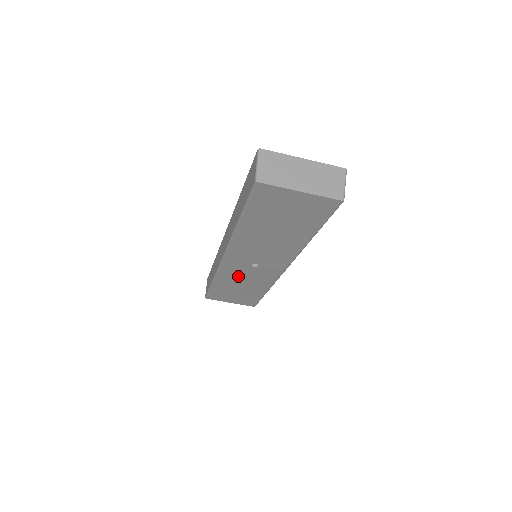
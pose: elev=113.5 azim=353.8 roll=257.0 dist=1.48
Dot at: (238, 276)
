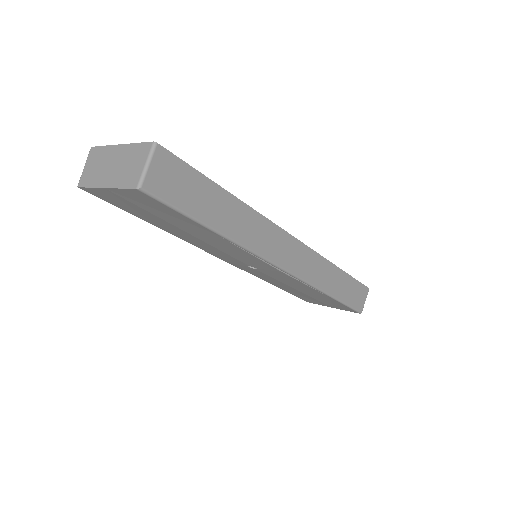
Dot at: (272, 279)
